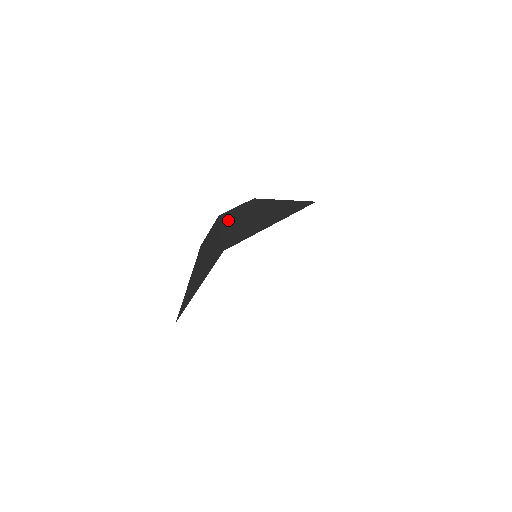
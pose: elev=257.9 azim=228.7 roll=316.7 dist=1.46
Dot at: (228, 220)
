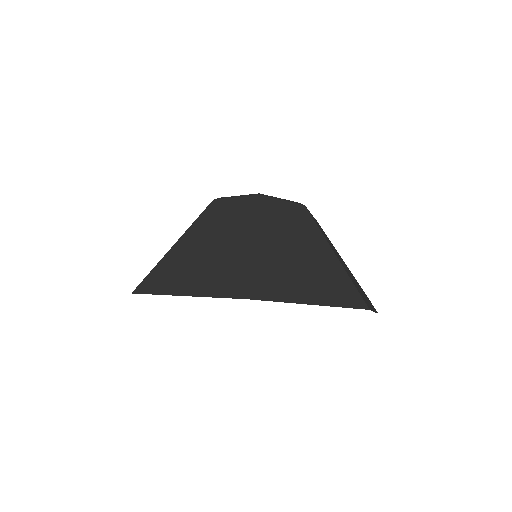
Dot at: (267, 223)
